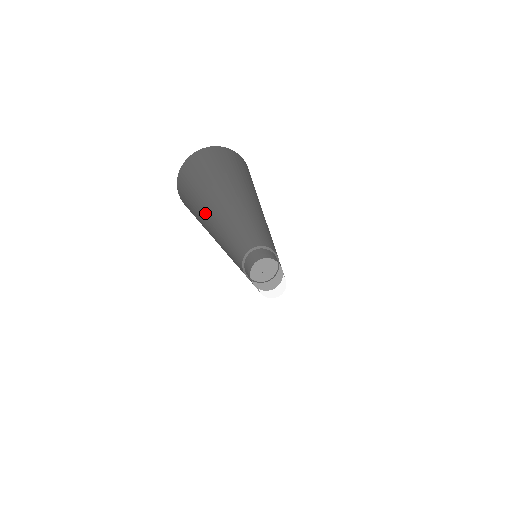
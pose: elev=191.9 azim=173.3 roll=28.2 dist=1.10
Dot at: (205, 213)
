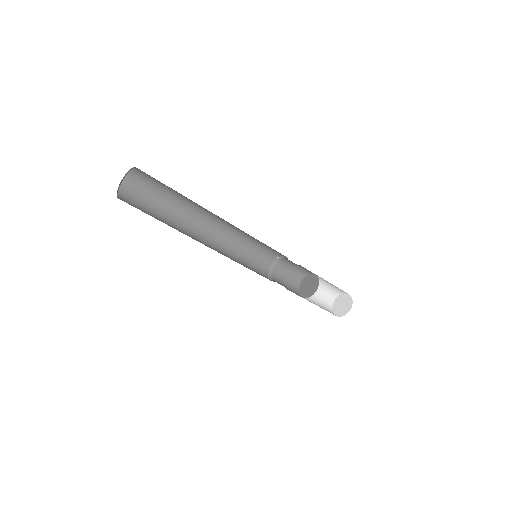
Dot at: (167, 220)
